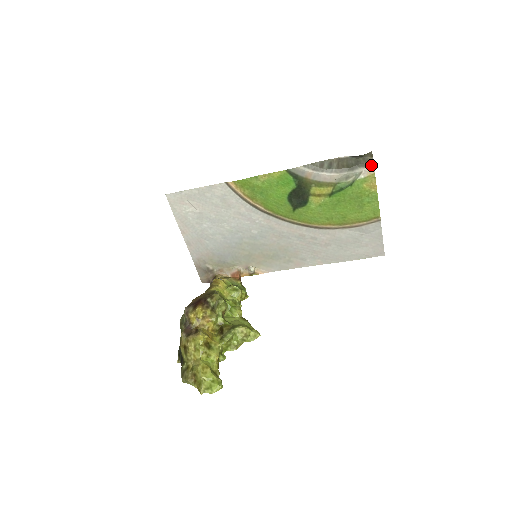
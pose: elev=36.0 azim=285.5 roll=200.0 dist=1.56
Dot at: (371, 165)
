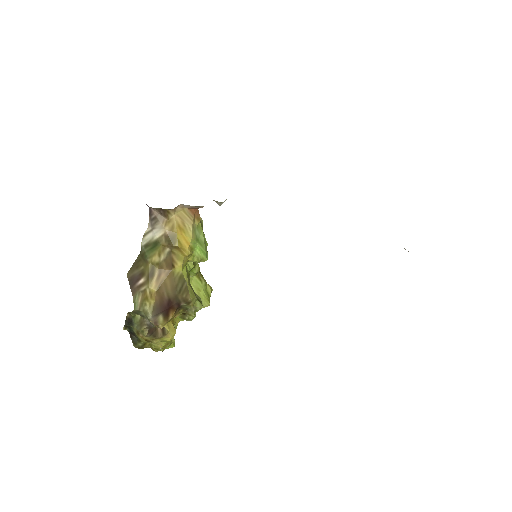
Dot at: occluded
